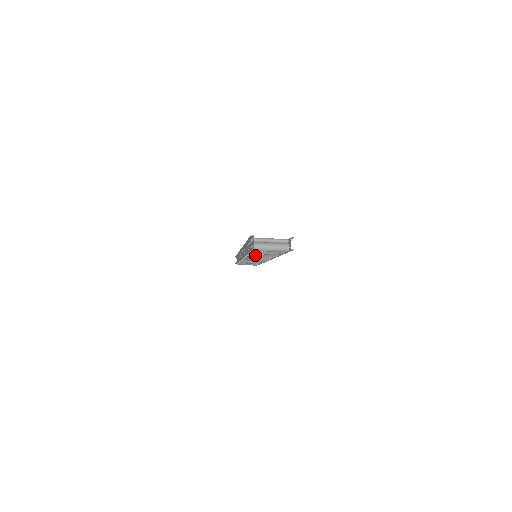
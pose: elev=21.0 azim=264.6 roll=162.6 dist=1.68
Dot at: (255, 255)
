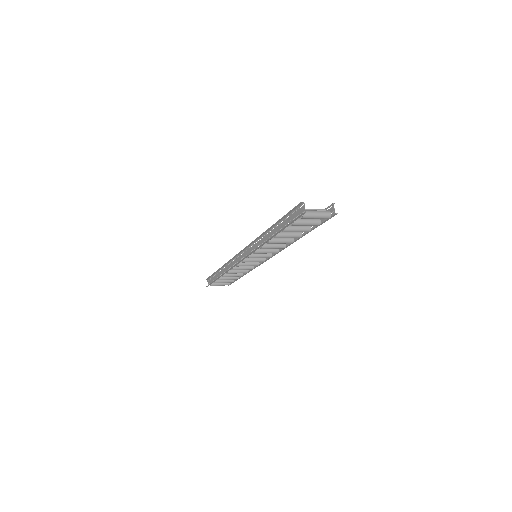
Dot at: (281, 237)
